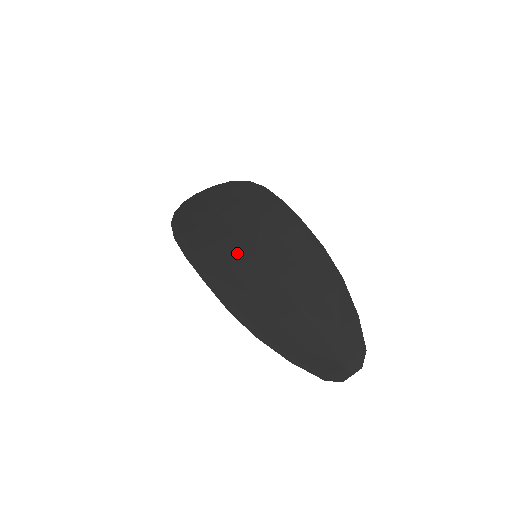
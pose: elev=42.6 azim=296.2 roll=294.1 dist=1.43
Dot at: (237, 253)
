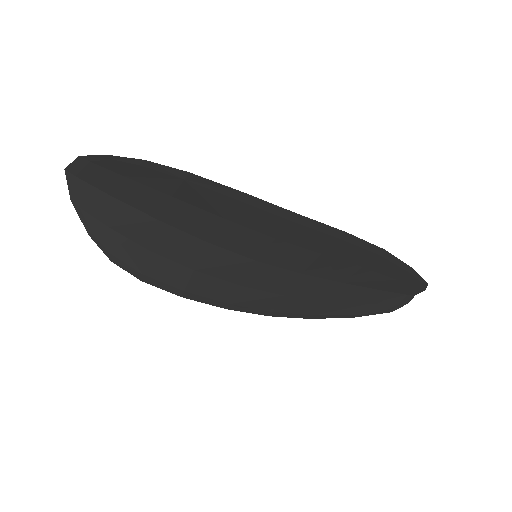
Dot at: (233, 269)
